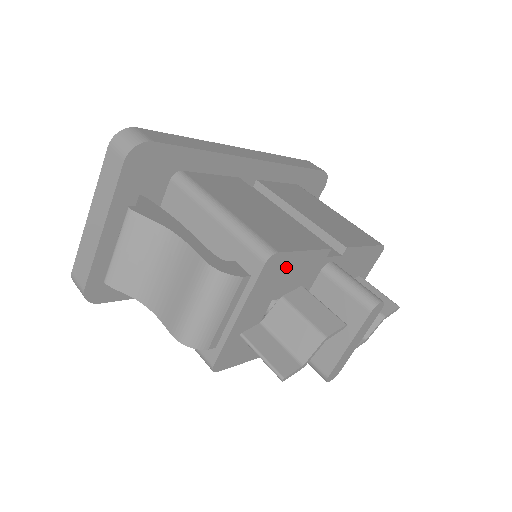
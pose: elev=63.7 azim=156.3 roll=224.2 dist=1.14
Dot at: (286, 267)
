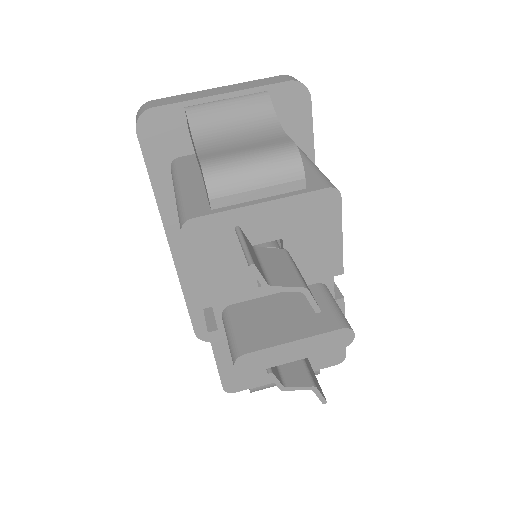
Dot at: (323, 224)
